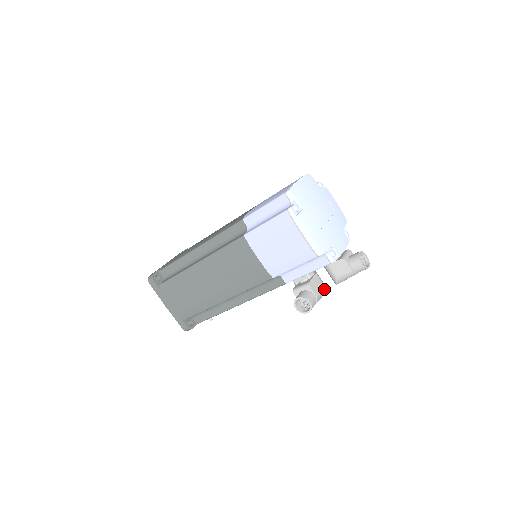
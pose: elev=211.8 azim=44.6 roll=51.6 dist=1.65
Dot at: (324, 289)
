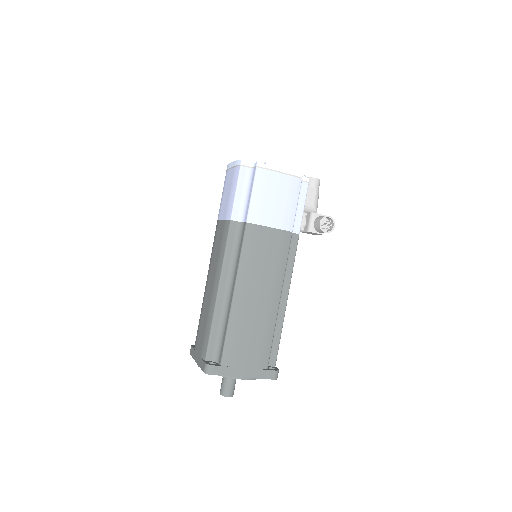
Dot at: occluded
